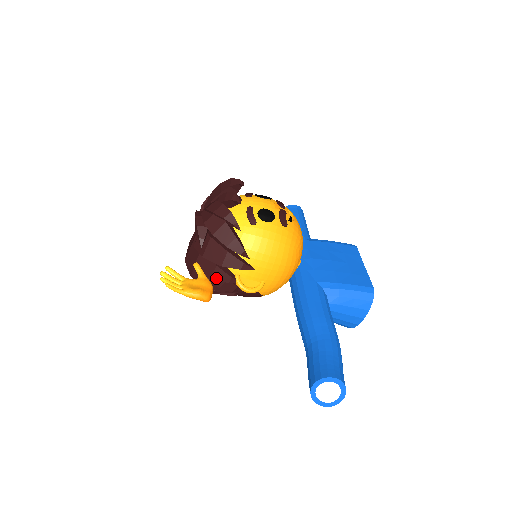
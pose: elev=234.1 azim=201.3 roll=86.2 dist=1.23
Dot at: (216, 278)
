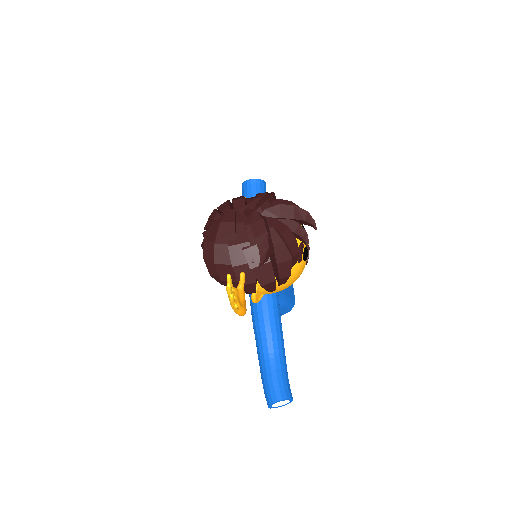
Dot at: (245, 287)
